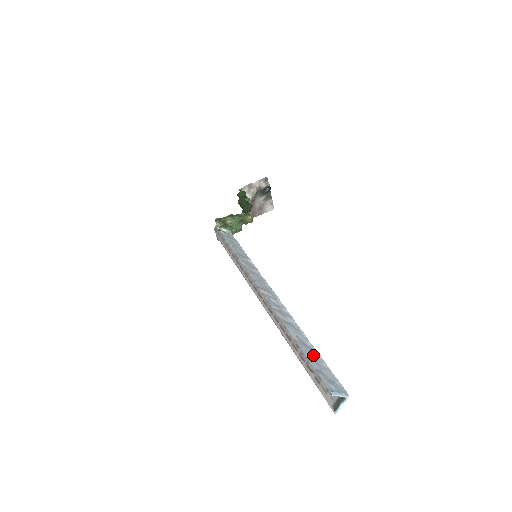
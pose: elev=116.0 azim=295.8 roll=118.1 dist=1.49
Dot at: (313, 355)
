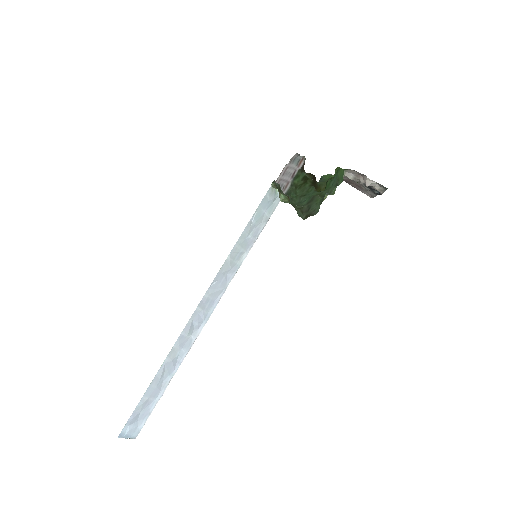
Dot at: (153, 396)
